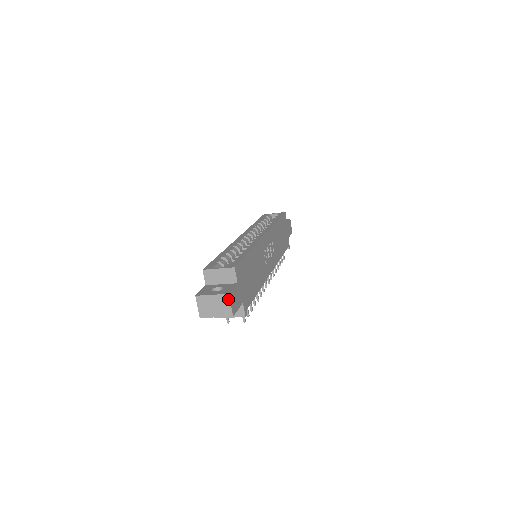
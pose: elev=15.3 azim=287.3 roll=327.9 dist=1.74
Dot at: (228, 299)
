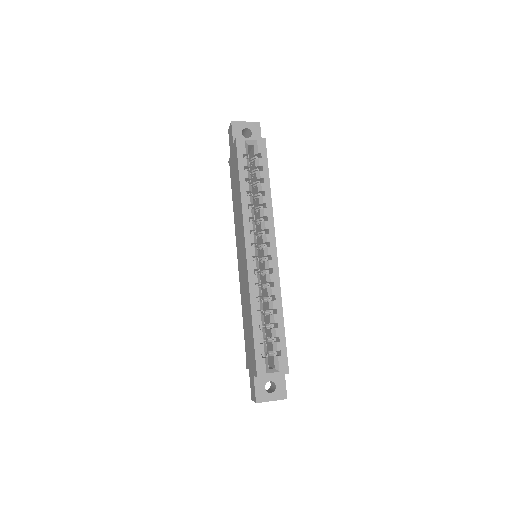
Dot at: occluded
